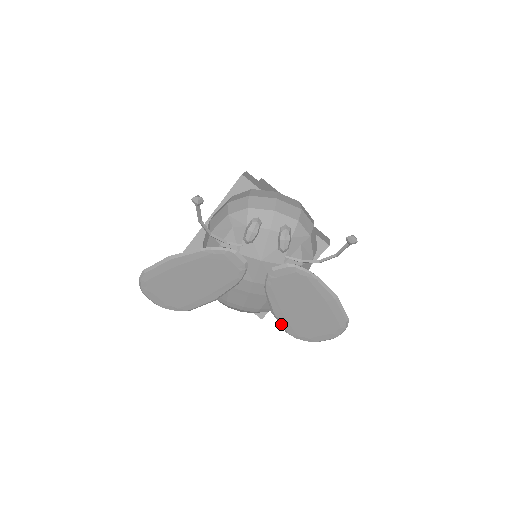
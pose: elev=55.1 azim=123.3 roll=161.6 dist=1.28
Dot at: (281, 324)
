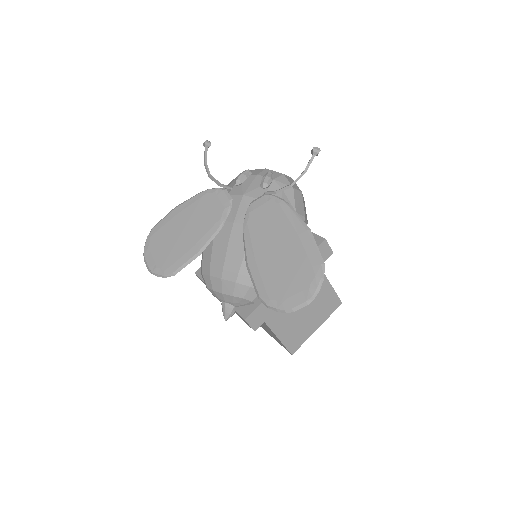
Dot at: (253, 282)
